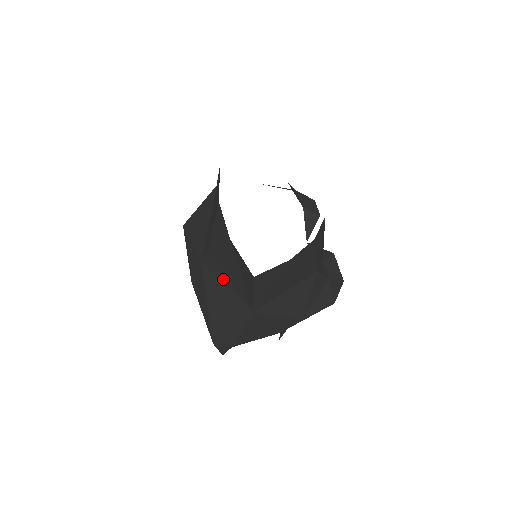
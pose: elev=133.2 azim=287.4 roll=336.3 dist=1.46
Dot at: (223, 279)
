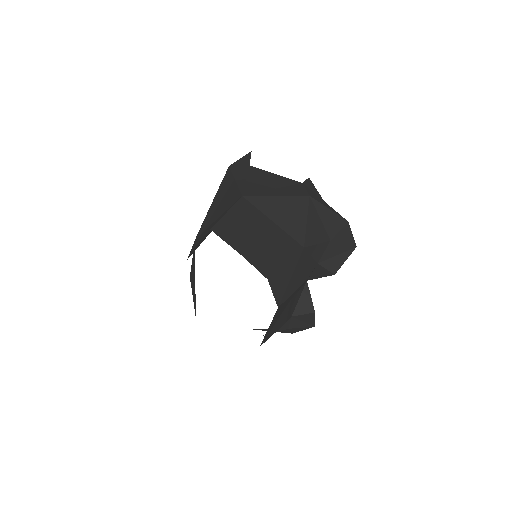
Dot at: occluded
